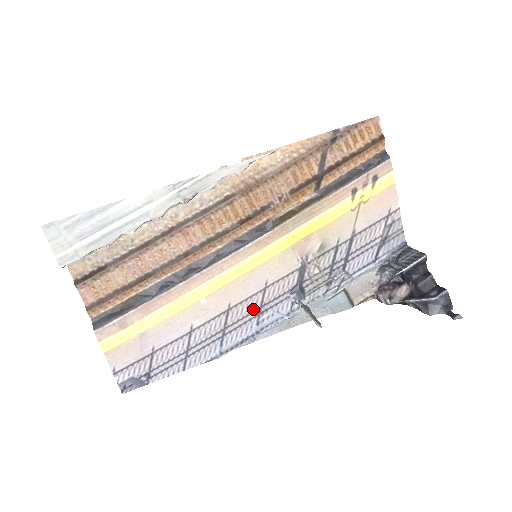
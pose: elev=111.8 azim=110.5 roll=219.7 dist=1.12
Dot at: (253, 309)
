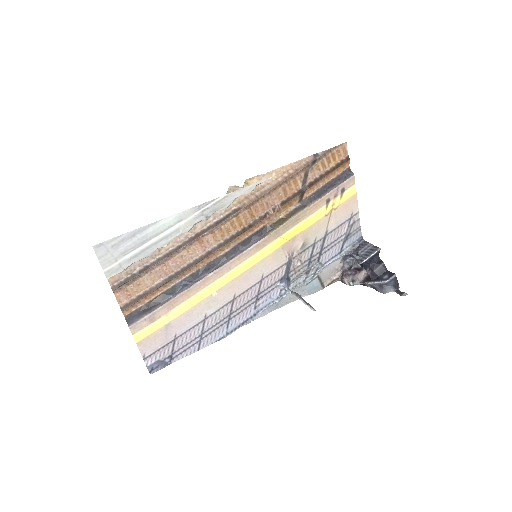
Dot at: (252, 297)
